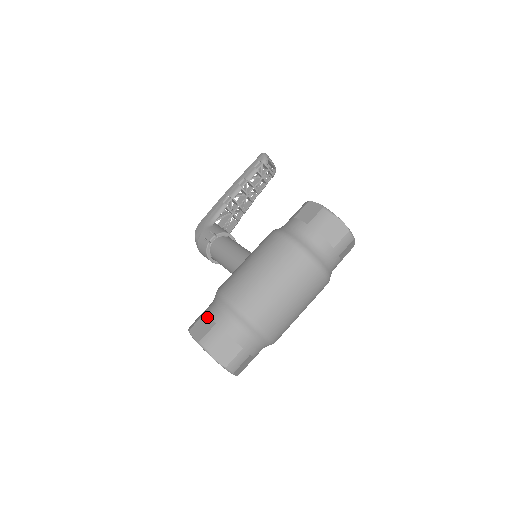
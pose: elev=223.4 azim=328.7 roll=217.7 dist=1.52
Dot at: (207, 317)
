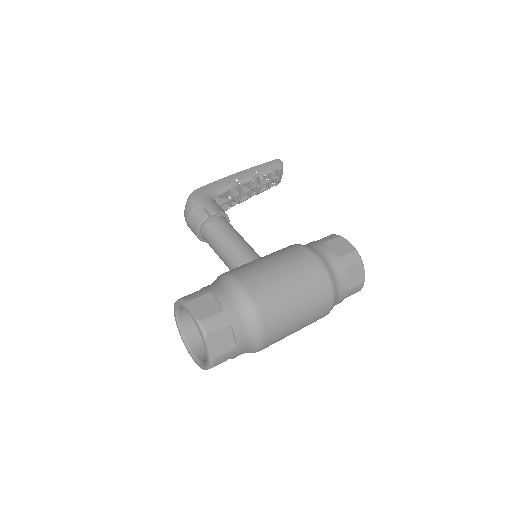
Dot at: (213, 298)
